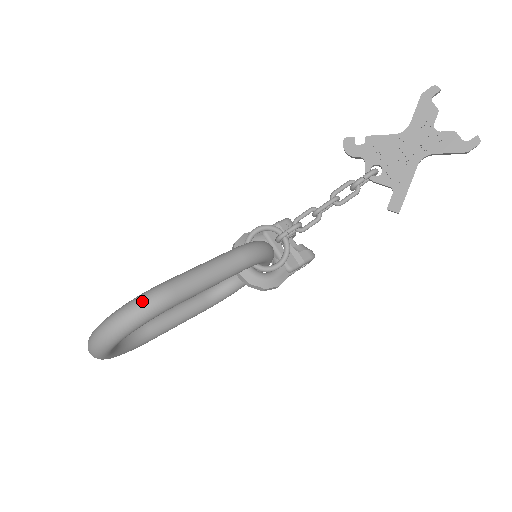
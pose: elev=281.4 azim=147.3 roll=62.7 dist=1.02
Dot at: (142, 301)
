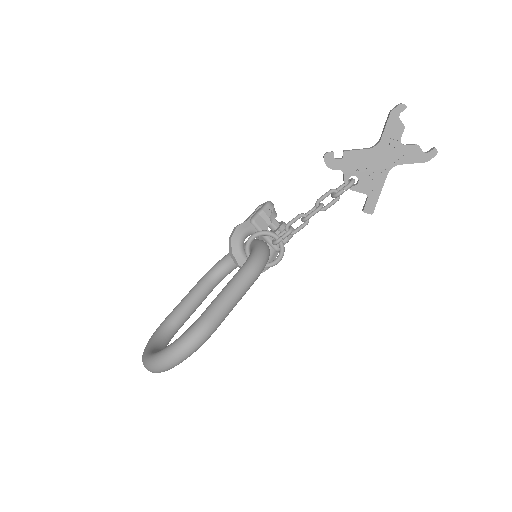
Dot at: (192, 339)
